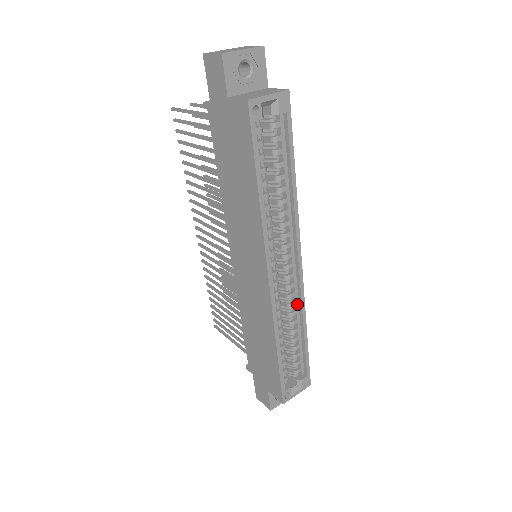
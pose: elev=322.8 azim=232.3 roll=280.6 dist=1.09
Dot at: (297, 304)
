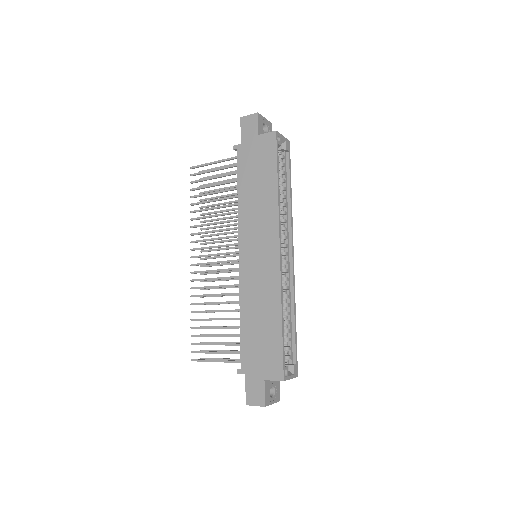
Dot at: (289, 289)
